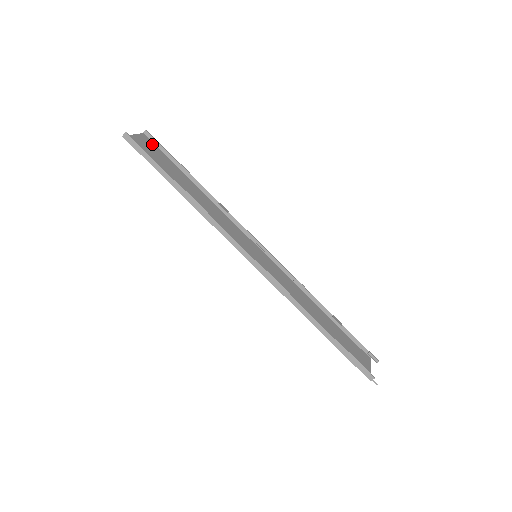
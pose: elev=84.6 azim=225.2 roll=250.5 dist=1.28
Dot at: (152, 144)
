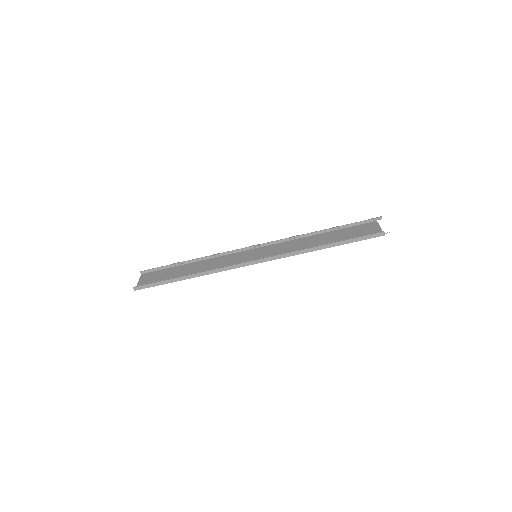
Dot at: (151, 273)
